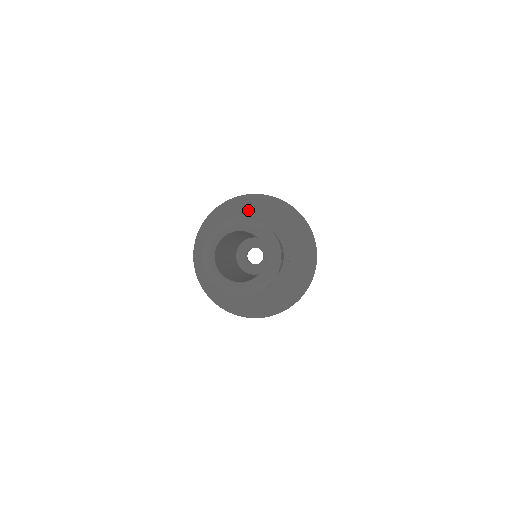
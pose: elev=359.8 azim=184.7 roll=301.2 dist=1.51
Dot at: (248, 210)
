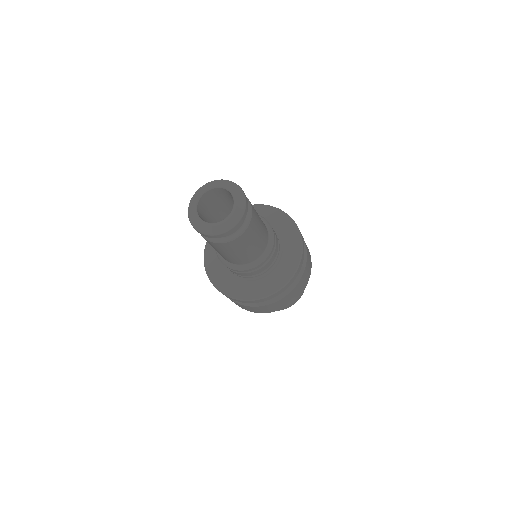
Dot at: occluded
